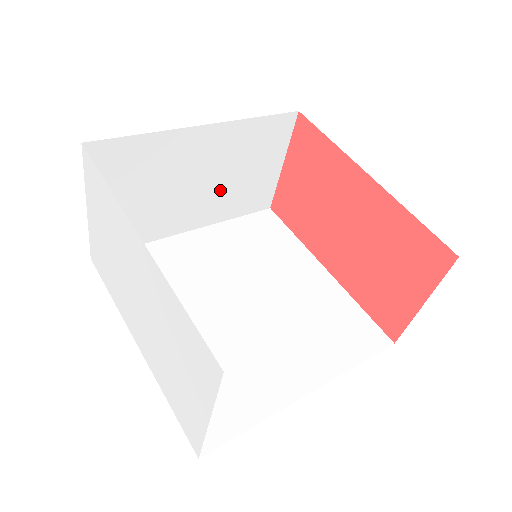
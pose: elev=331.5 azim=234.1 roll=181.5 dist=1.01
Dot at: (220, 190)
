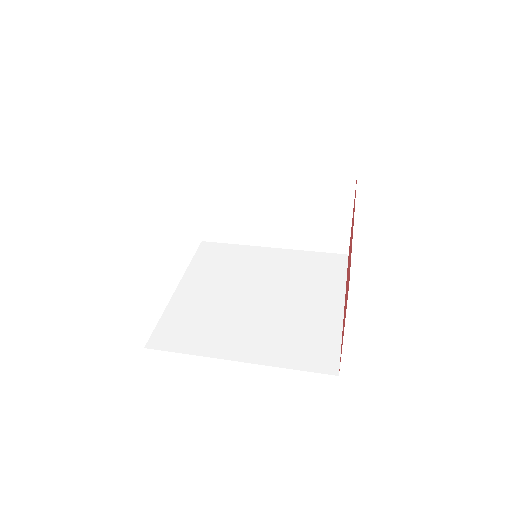
Dot at: (293, 221)
